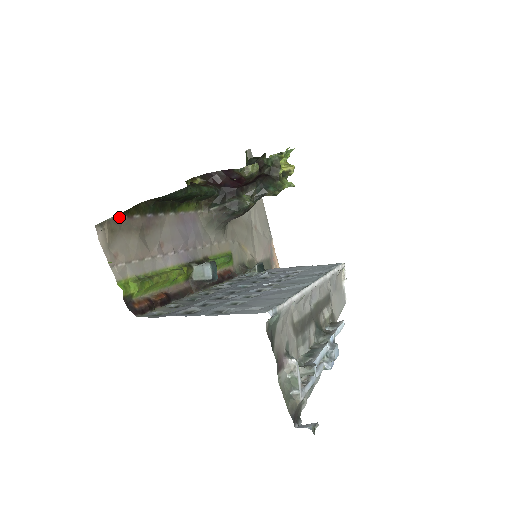
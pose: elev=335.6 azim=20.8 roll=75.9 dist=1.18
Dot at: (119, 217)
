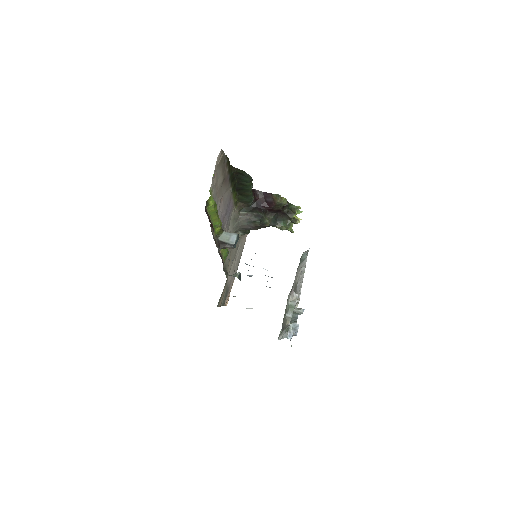
Dot at: (226, 158)
